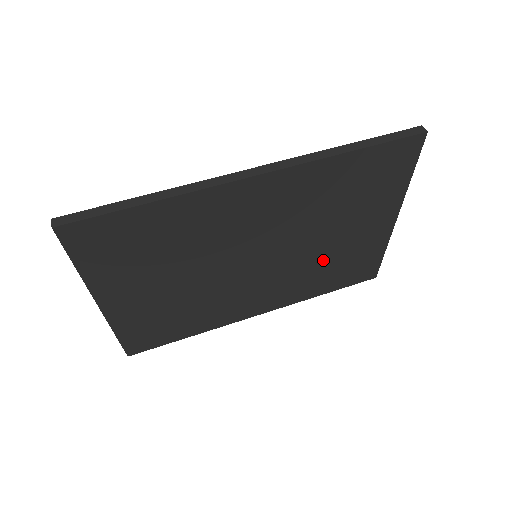
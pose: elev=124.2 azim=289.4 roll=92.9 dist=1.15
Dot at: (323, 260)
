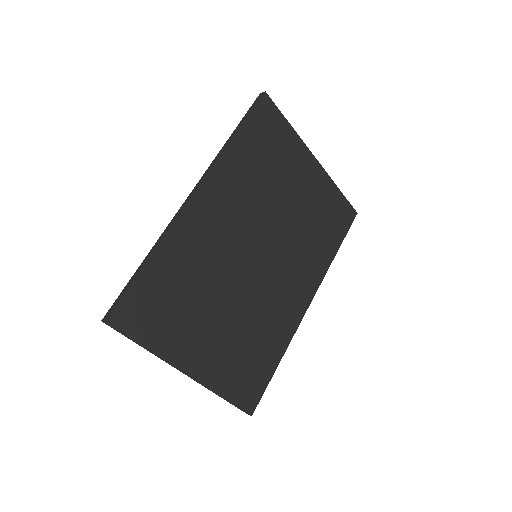
Dot at: (304, 225)
